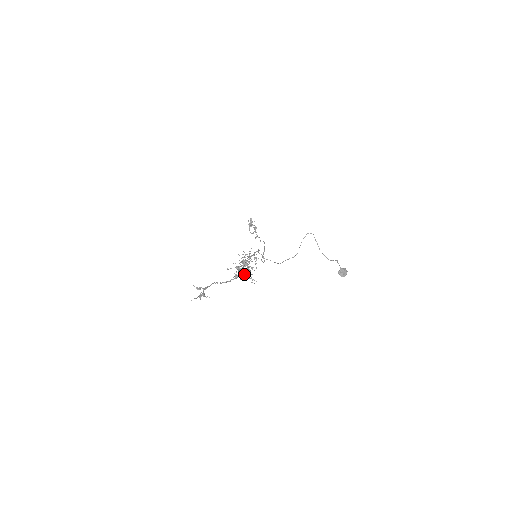
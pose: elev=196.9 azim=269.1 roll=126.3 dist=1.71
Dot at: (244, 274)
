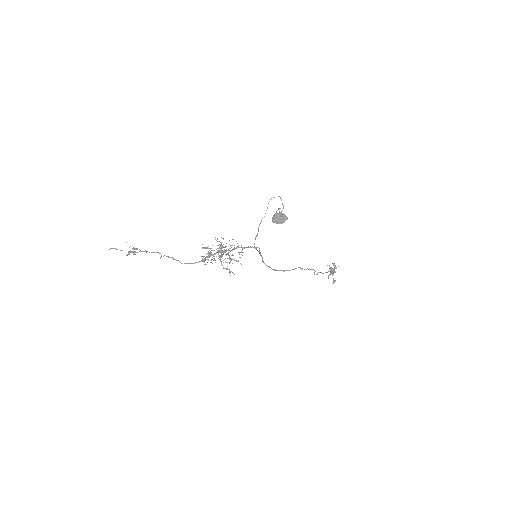
Dot at: (227, 268)
